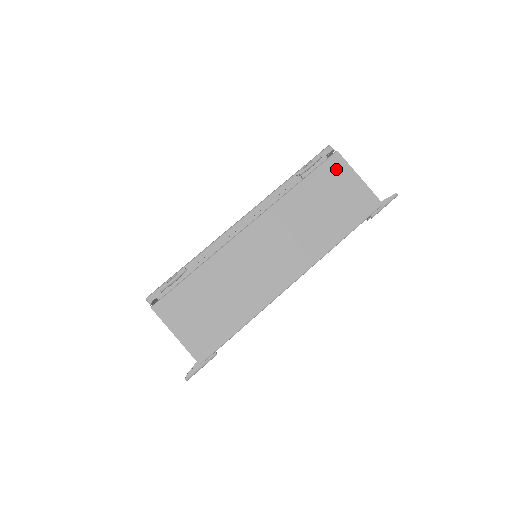
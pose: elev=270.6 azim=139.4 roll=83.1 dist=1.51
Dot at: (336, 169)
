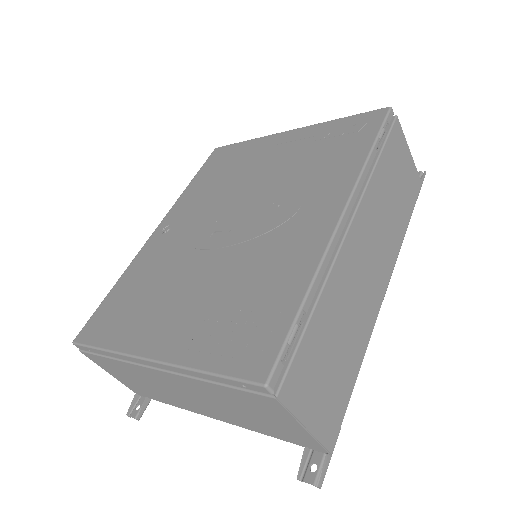
Dot at: (398, 140)
